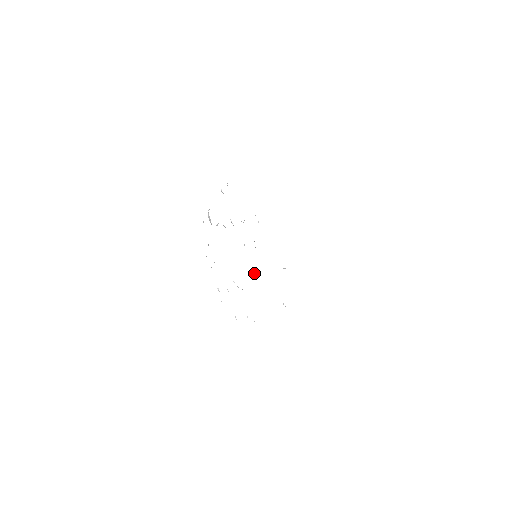
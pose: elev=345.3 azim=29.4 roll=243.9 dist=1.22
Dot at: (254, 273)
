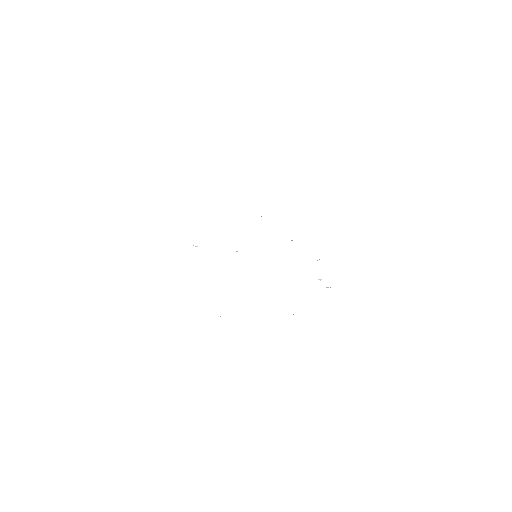
Dot at: occluded
